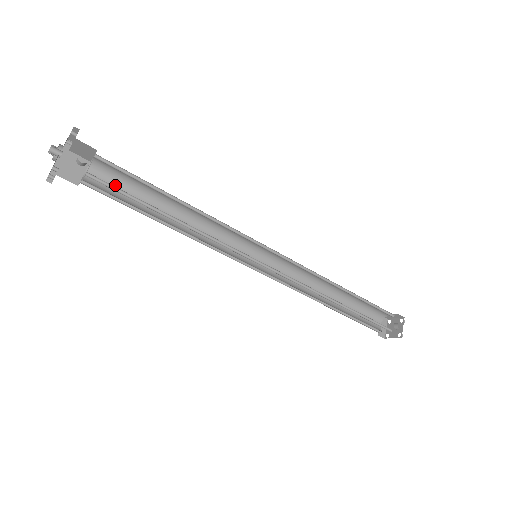
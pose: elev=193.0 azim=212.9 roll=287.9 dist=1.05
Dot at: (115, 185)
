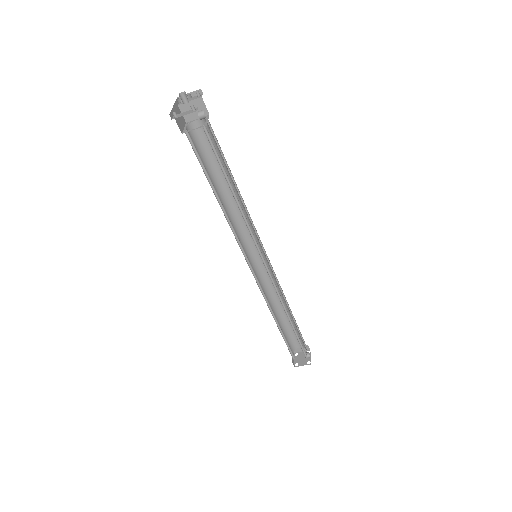
Dot at: (198, 150)
